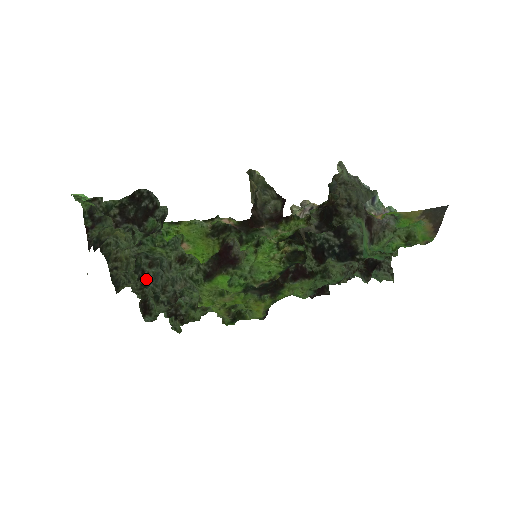
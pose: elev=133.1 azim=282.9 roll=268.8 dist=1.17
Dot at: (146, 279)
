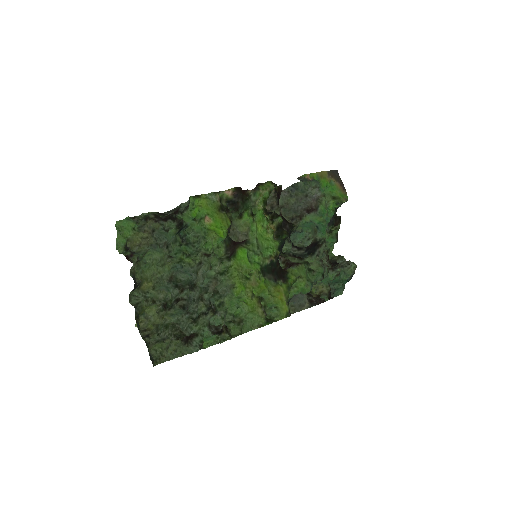
Dot at: (182, 300)
